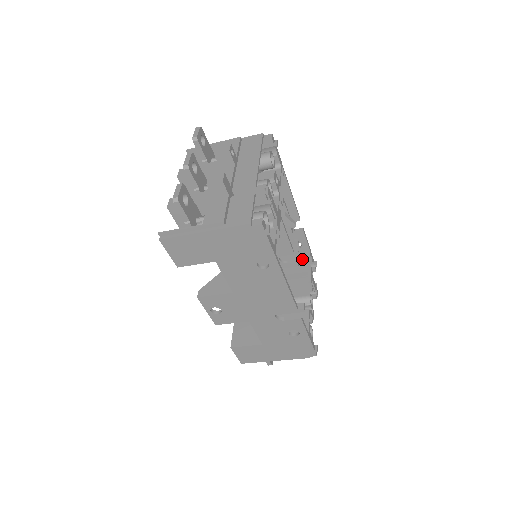
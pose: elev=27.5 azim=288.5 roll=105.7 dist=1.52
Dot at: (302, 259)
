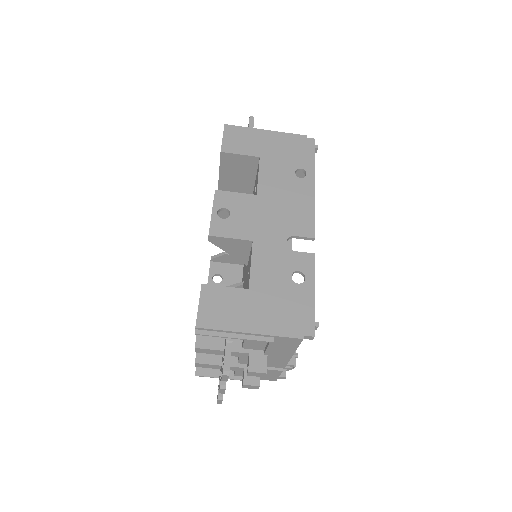
Dot at: occluded
